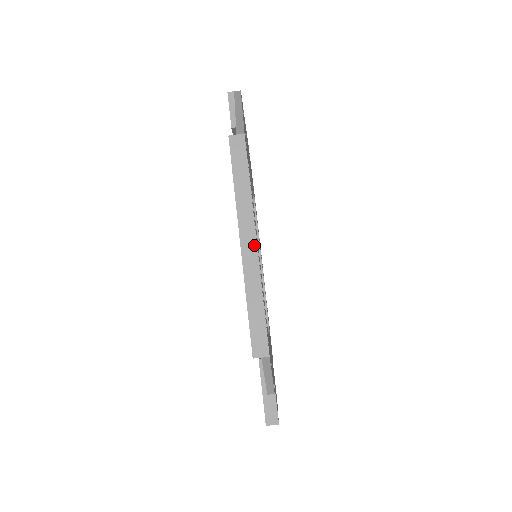
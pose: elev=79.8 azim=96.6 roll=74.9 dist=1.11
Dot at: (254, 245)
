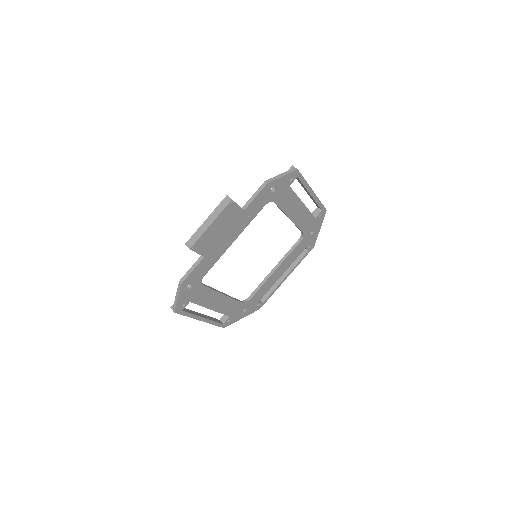
Dot at: (313, 191)
